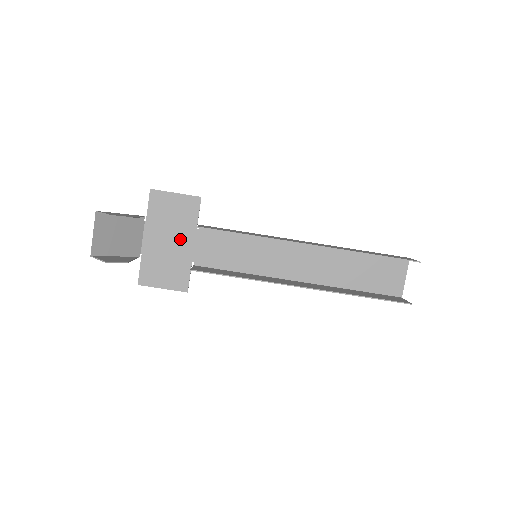
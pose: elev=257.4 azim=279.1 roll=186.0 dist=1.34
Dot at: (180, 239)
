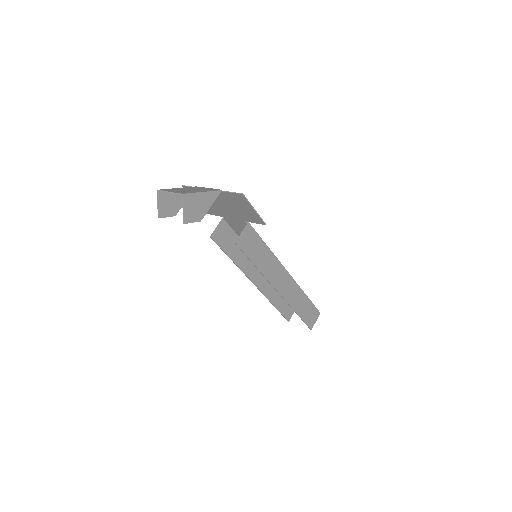
Dot at: (230, 211)
